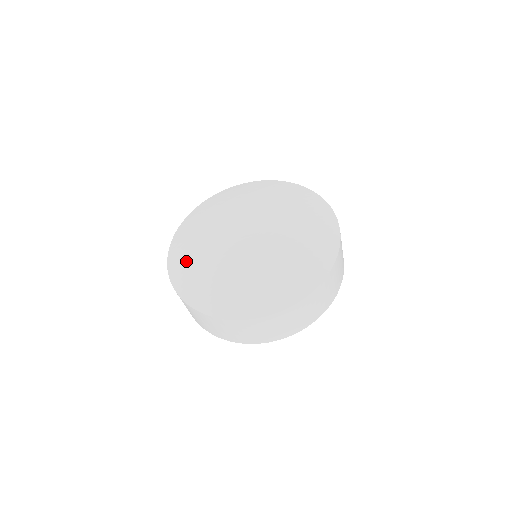
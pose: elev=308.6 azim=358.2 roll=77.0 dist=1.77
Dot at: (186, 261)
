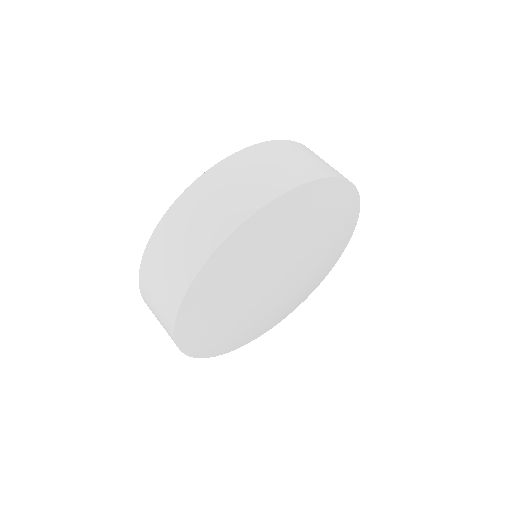
Dot at: occluded
